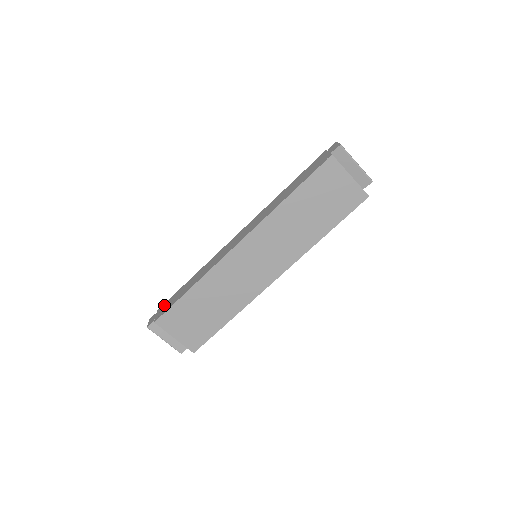
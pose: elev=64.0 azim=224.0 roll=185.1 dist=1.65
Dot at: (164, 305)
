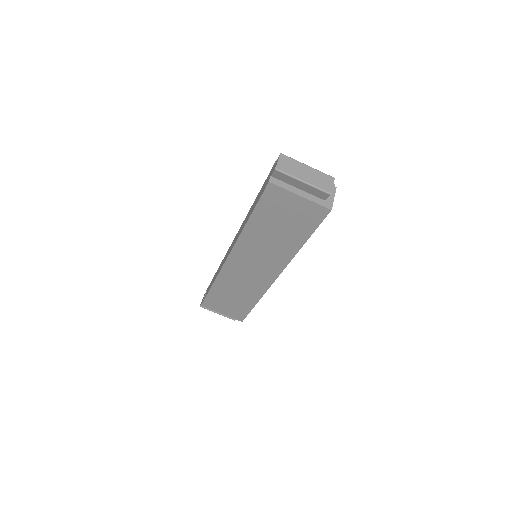
Dot at: (208, 287)
